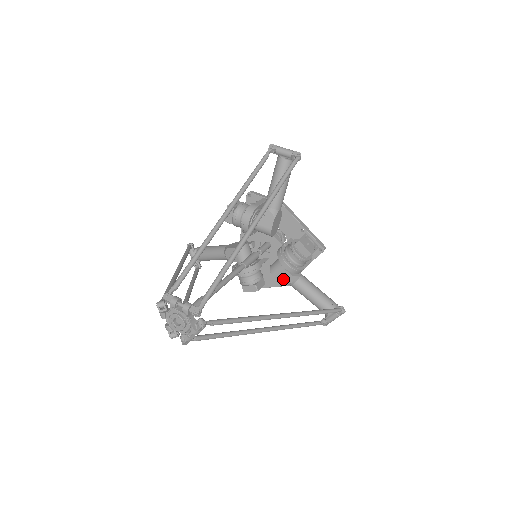
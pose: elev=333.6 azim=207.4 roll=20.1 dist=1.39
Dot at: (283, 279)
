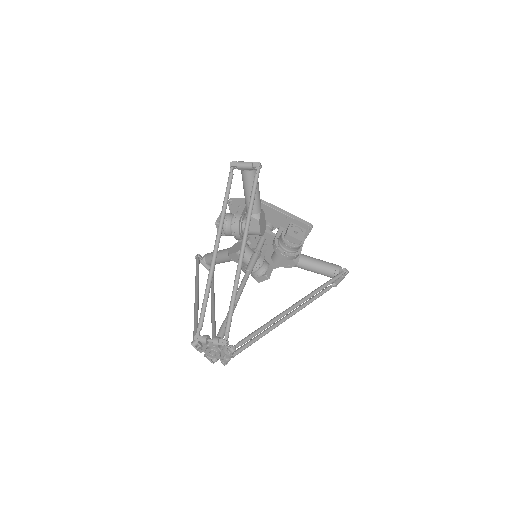
Dot at: (286, 265)
